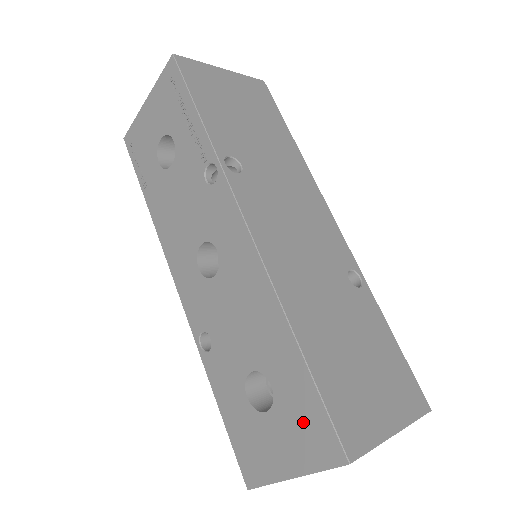
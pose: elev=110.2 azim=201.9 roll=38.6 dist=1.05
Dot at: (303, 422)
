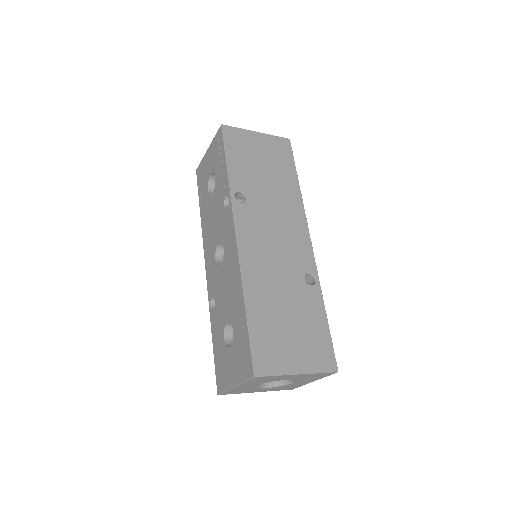
Dot at: (242, 353)
